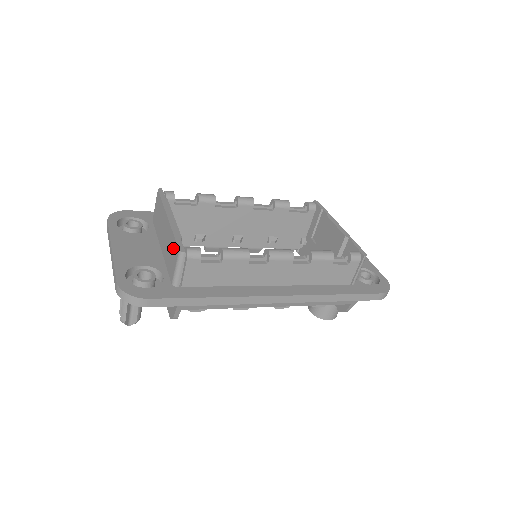
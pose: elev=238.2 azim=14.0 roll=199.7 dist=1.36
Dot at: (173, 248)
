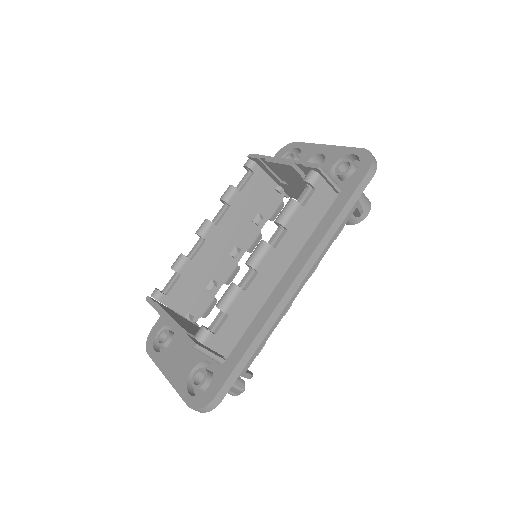
Dot at: occluded
